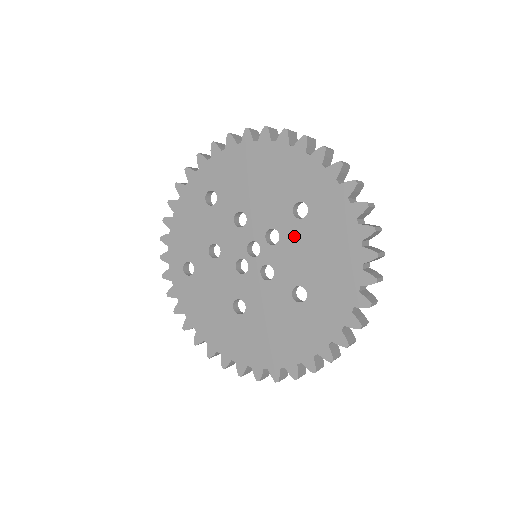
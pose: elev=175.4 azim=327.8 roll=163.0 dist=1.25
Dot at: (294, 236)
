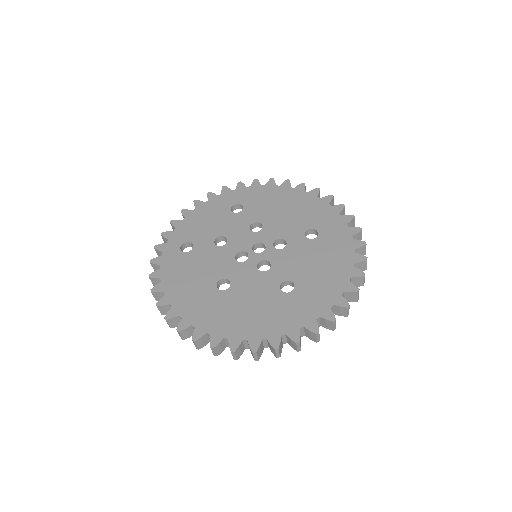
Dot at: (299, 248)
